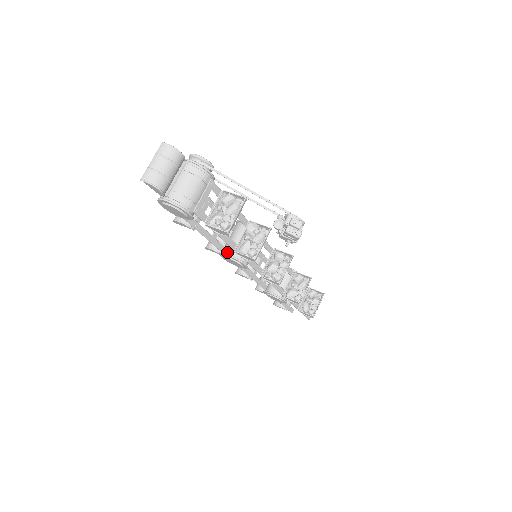
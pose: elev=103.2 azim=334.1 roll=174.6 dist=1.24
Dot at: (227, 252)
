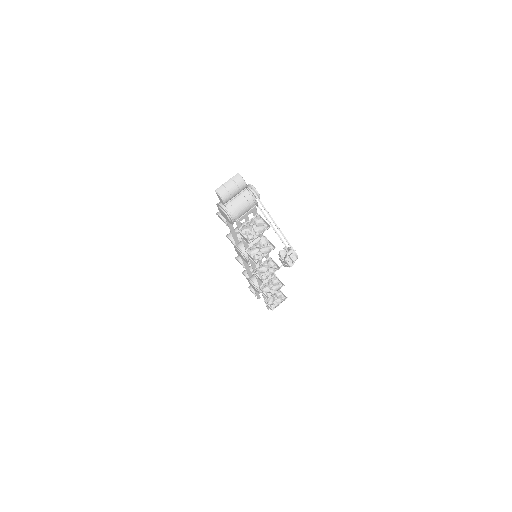
Dot at: (240, 247)
